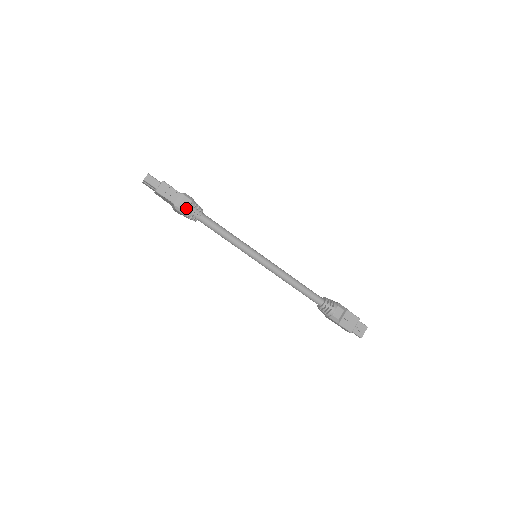
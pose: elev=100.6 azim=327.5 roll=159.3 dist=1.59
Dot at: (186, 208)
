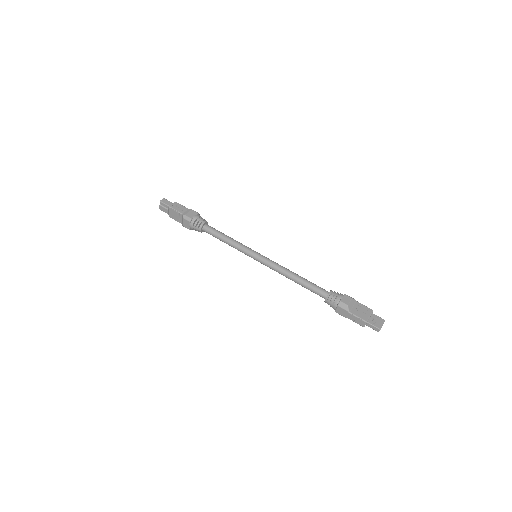
Dot at: (192, 216)
